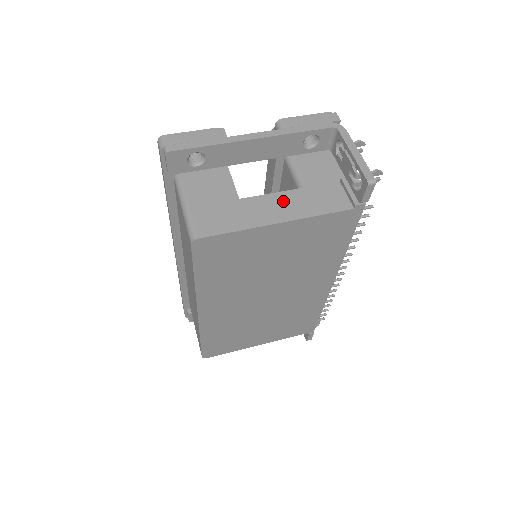
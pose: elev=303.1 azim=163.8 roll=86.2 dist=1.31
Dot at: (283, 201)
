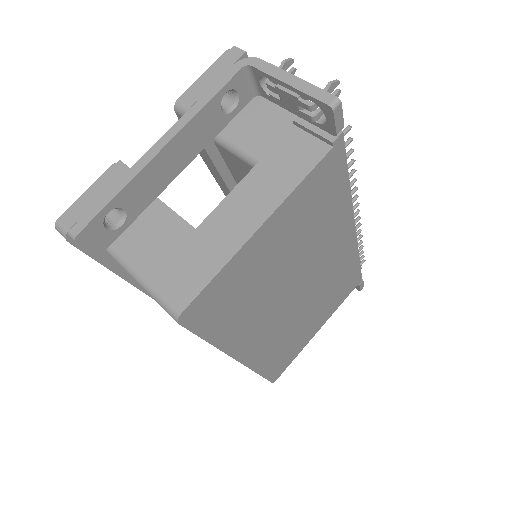
Dot at: (246, 196)
